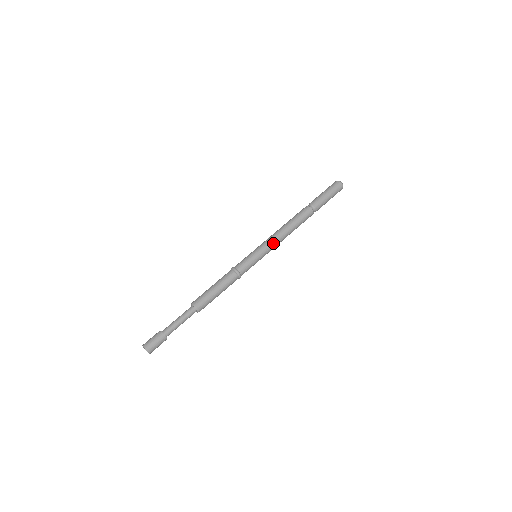
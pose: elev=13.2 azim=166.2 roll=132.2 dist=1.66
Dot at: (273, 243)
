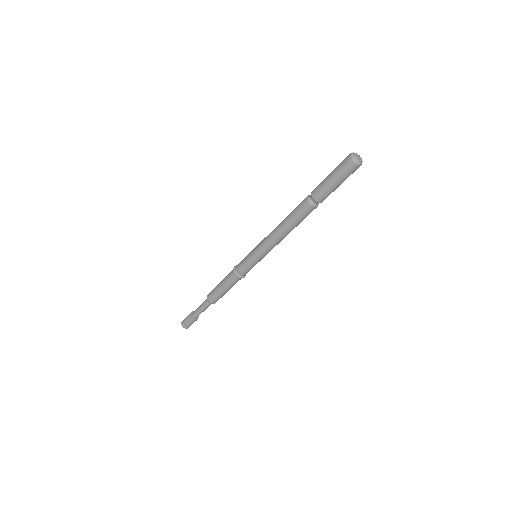
Dot at: (268, 247)
